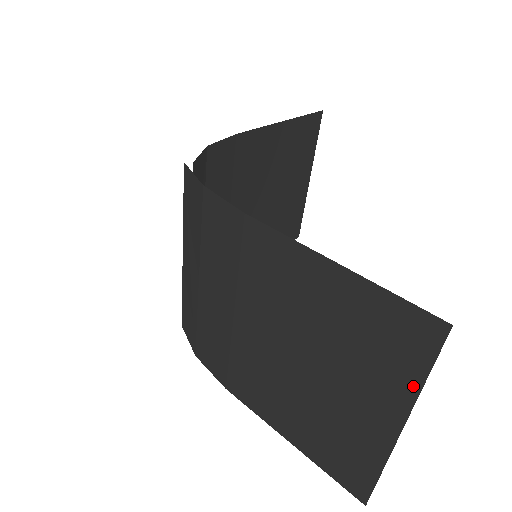
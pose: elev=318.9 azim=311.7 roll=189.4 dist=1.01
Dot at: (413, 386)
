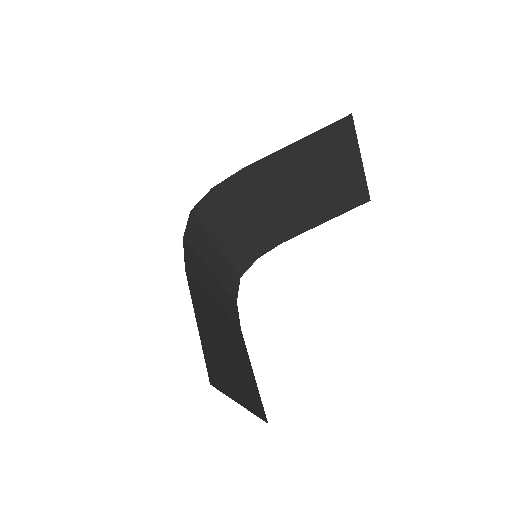
Dot at: occluded
